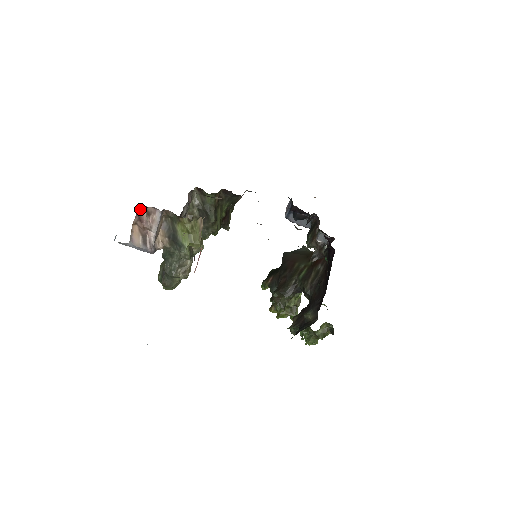
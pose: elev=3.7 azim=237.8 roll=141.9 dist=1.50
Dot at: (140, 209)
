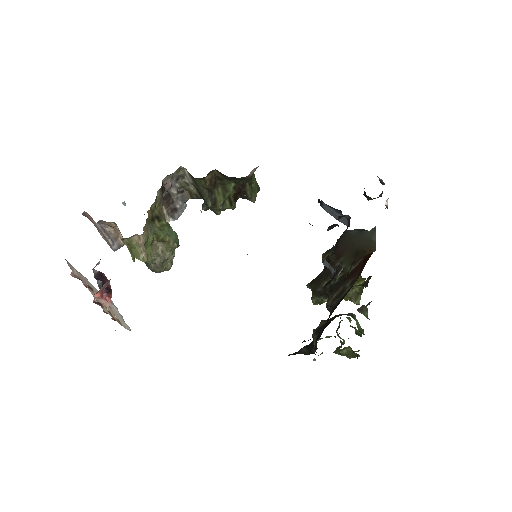
Dot at: (85, 213)
